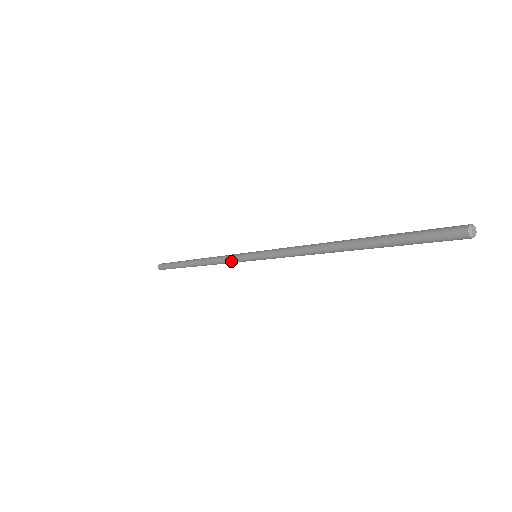
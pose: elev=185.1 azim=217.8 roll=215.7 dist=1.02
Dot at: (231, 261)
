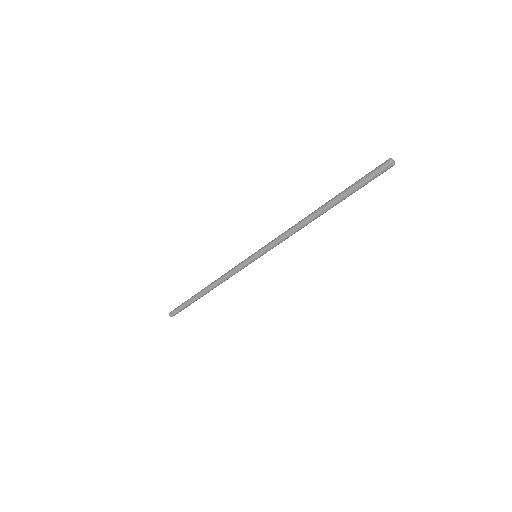
Dot at: (238, 271)
